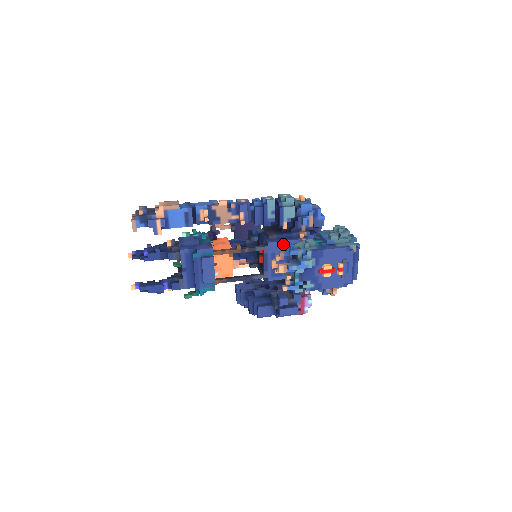
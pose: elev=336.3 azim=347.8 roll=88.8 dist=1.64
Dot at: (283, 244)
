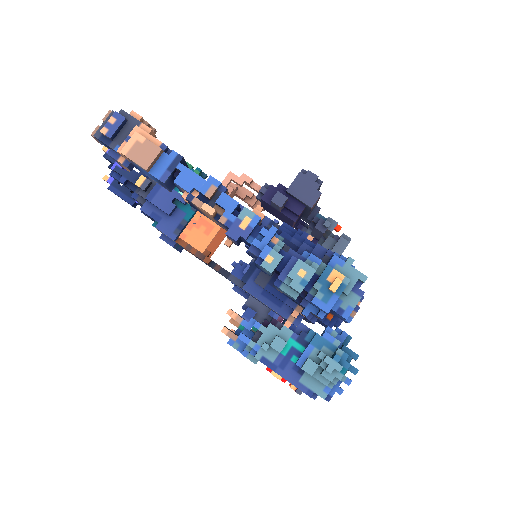
Dot at: (263, 302)
